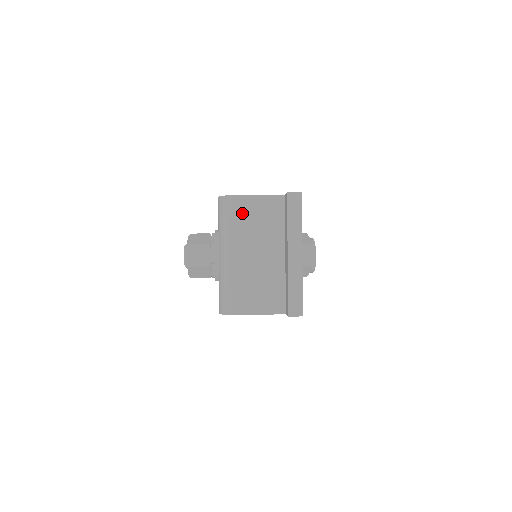
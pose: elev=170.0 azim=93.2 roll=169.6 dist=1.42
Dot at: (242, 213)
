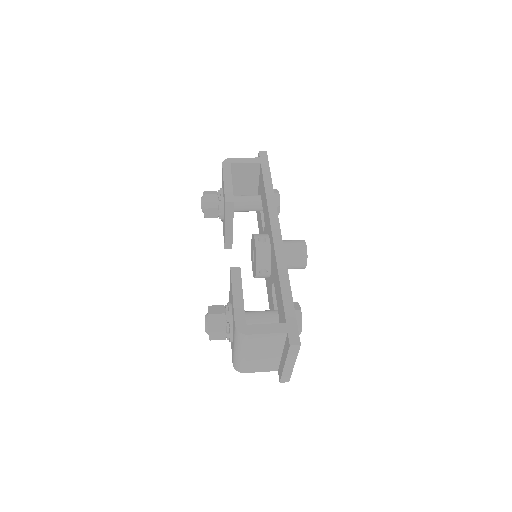
Dot at: (254, 341)
